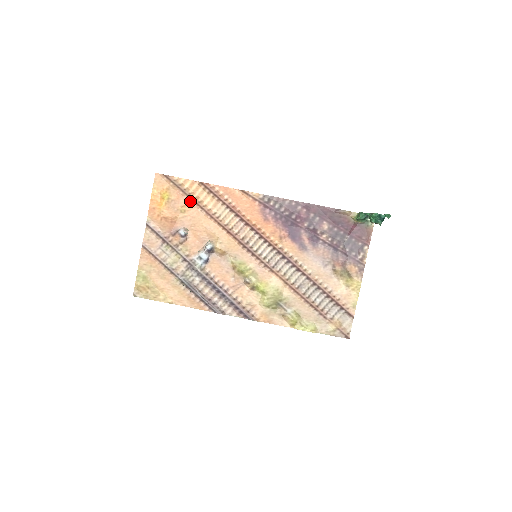
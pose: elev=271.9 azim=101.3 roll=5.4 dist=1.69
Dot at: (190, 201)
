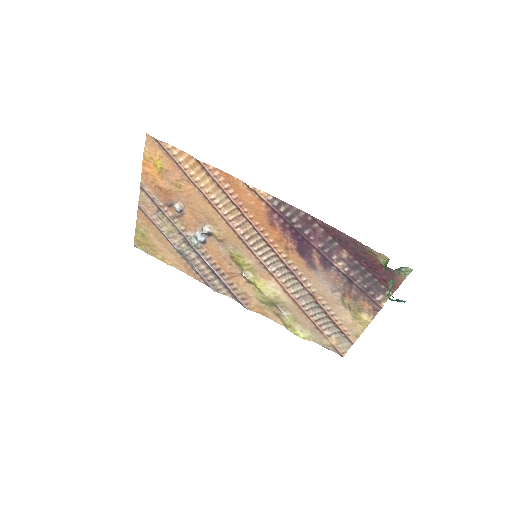
Dot at: (186, 177)
